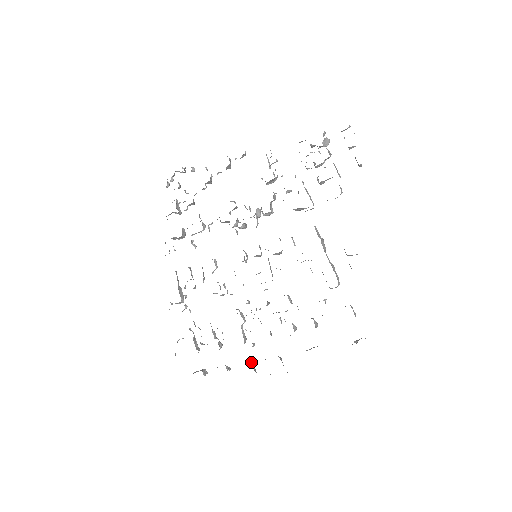
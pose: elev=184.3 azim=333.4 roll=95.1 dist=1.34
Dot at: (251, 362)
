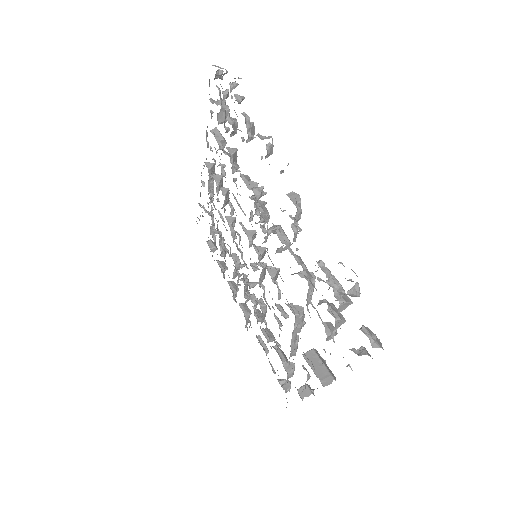
Dot at: (234, 291)
